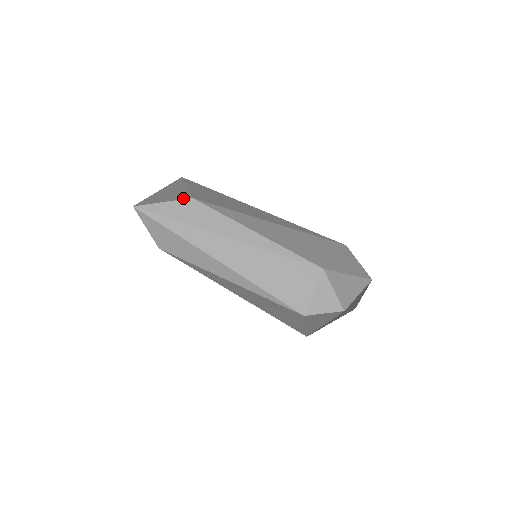
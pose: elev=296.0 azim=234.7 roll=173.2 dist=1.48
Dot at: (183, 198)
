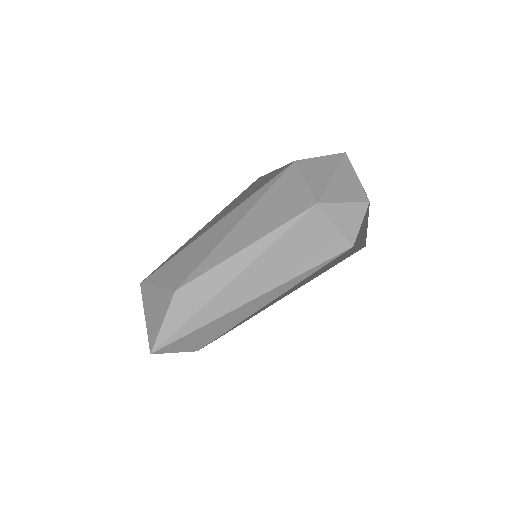
Dot at: (169, 300)
